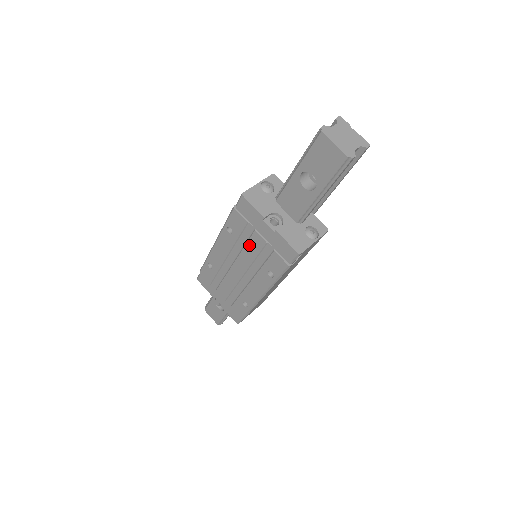
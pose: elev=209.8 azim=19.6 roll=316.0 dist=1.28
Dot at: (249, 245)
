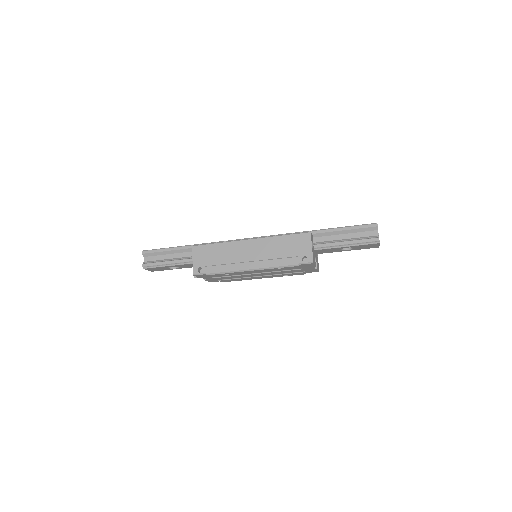
Dot at: (287, 271)
